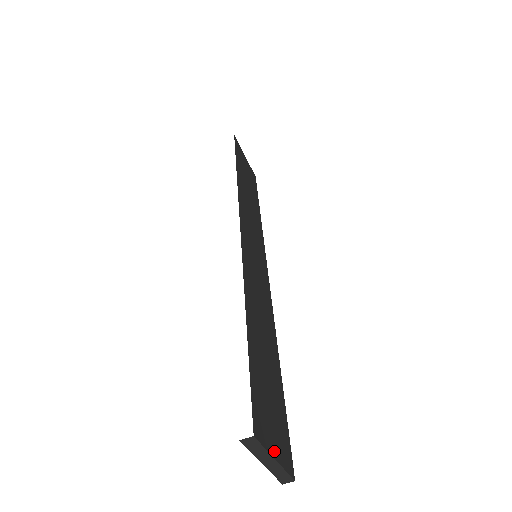
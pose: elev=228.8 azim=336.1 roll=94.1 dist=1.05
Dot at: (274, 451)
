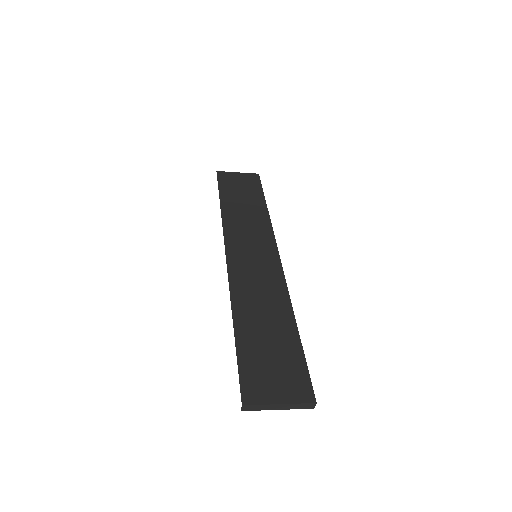
Dot at: (277, 399)
